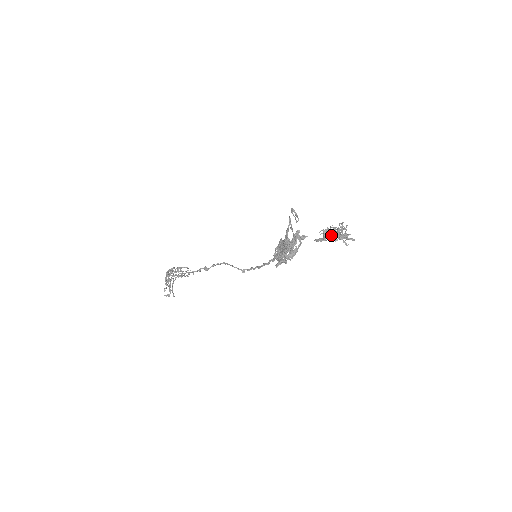
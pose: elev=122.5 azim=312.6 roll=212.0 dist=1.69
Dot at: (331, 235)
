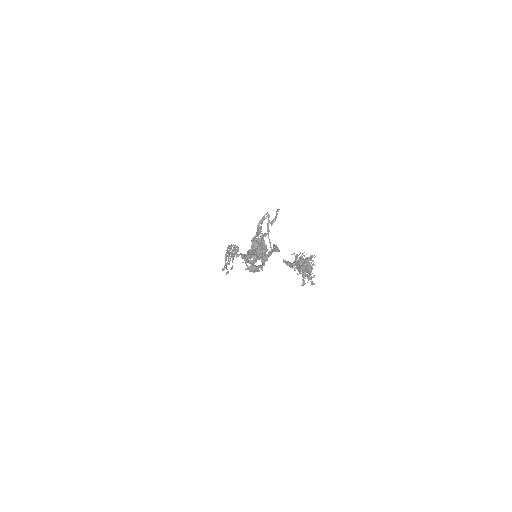
Dot at: (297, 263)
